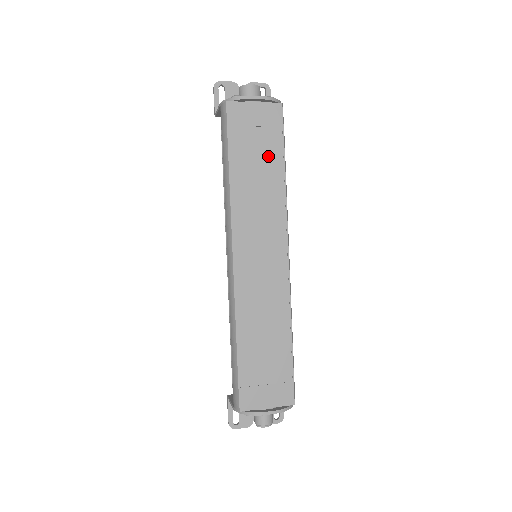
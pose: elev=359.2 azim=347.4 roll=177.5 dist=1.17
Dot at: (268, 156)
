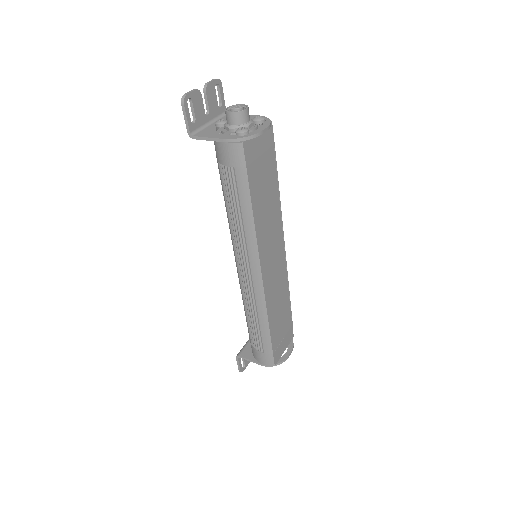
Dot at: (269, 177)
